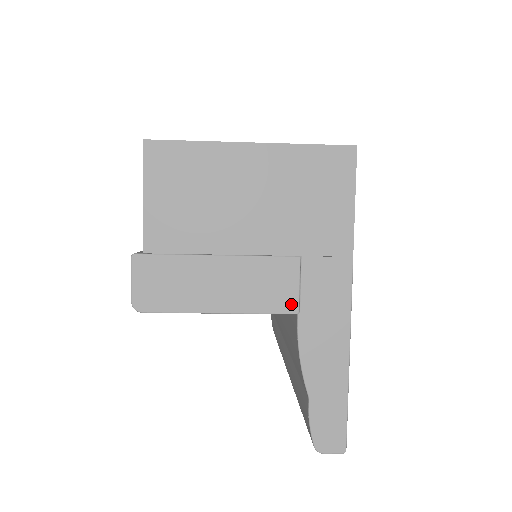
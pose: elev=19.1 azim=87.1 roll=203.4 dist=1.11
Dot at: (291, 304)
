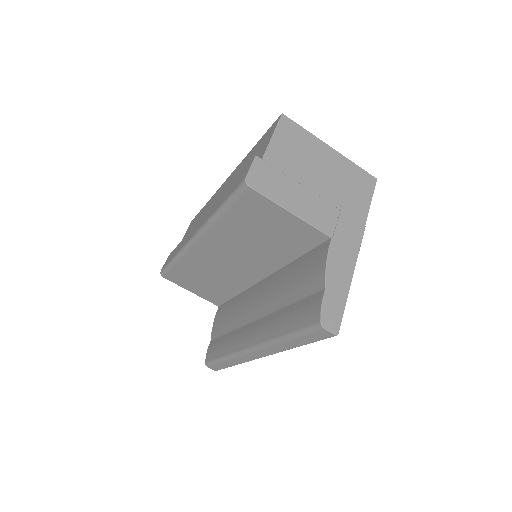
Dot at: (330, 230)
